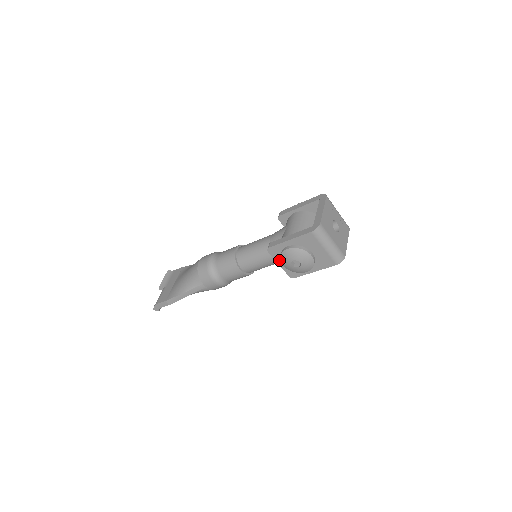
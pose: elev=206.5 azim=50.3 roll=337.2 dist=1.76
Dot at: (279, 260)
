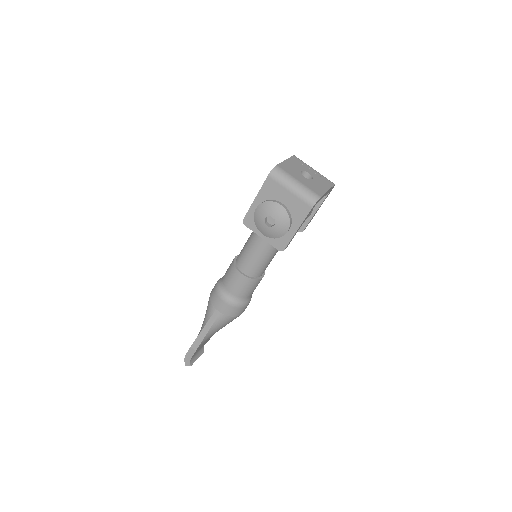
Dot at: (259, 231)
